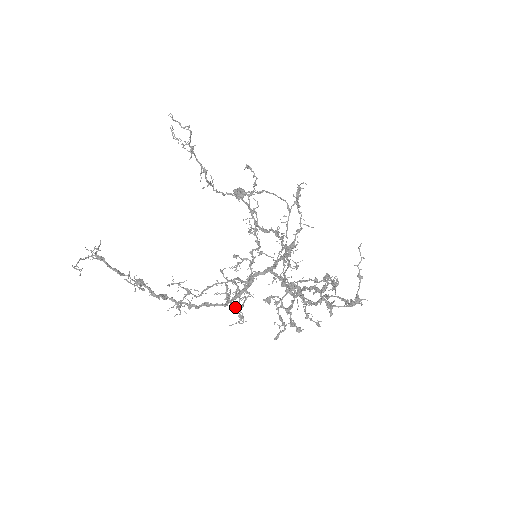
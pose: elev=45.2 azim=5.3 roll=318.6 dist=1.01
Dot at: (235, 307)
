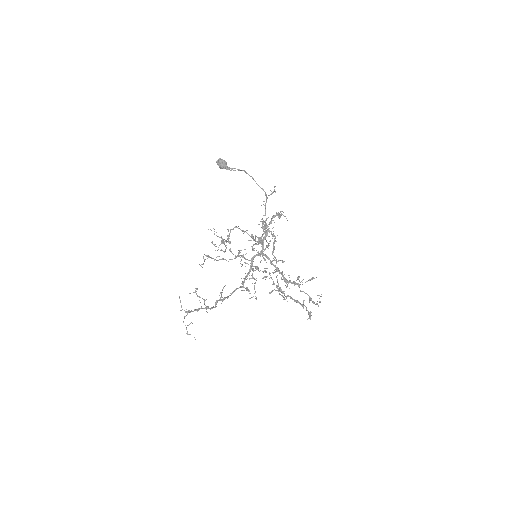
Dot at: occluded
